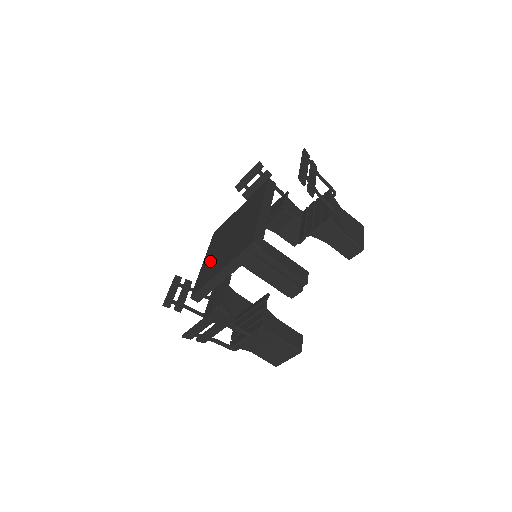
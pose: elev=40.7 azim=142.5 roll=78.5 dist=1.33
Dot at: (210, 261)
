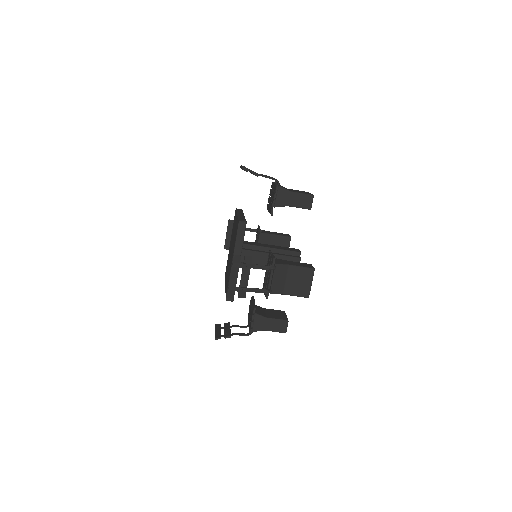
Dot at: (227, 276)
